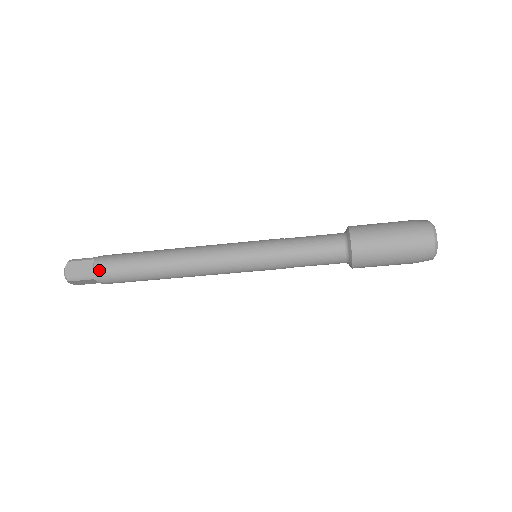
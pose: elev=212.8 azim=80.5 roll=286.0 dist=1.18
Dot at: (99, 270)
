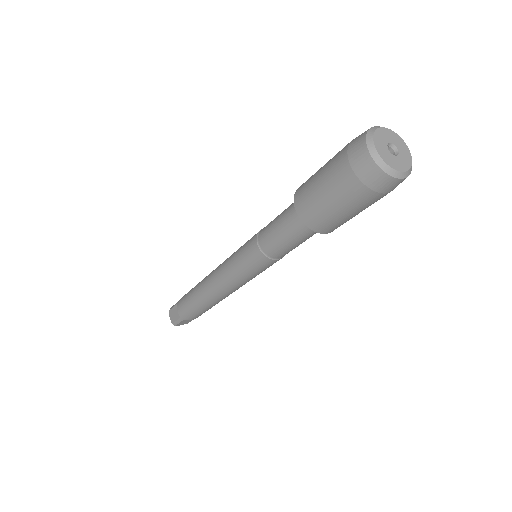
Dot at: (180, 313)
